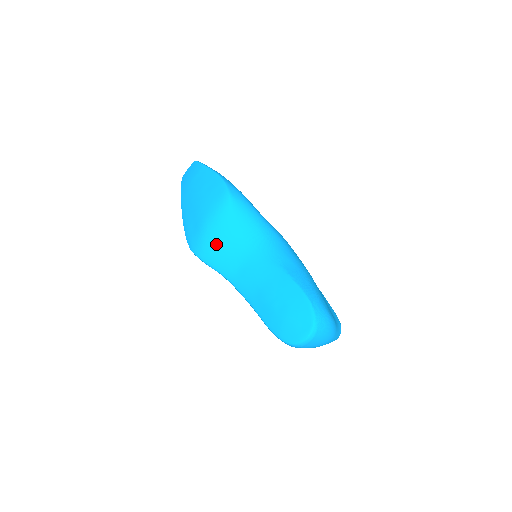
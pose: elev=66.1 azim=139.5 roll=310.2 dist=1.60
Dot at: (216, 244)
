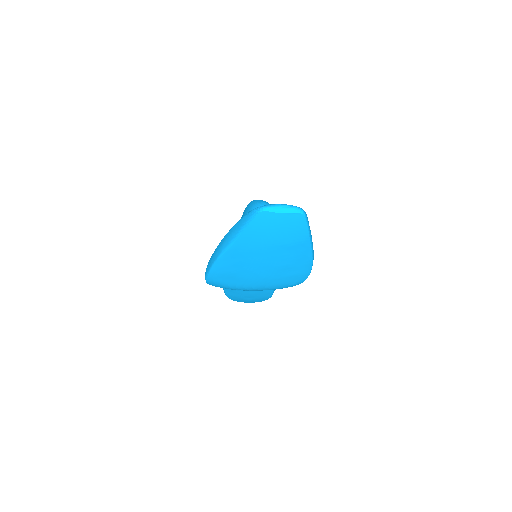
Dot at: occluded
